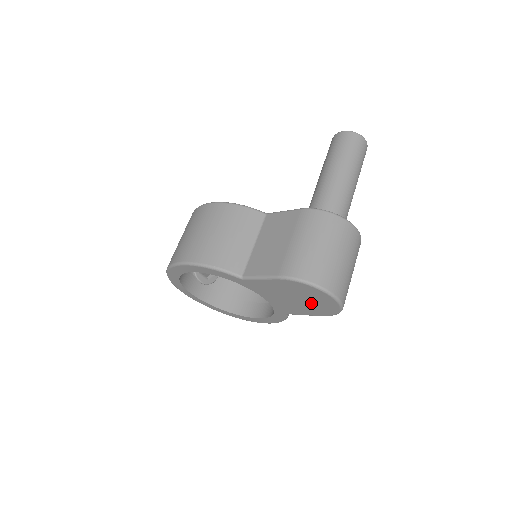
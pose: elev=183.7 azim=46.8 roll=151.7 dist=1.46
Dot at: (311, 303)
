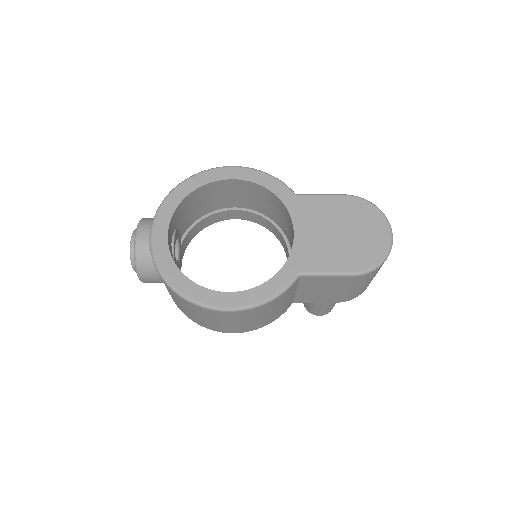
Dot at: (356, 242)
